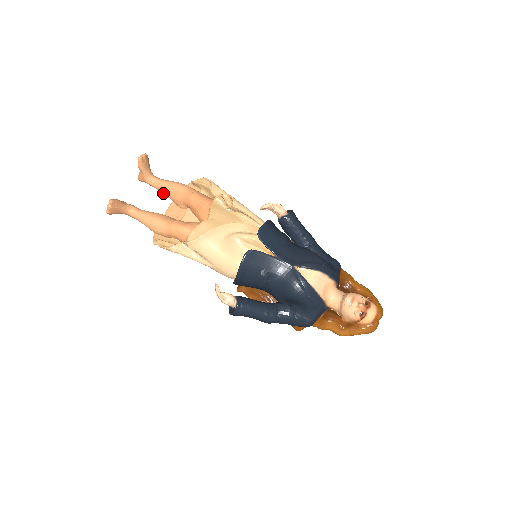
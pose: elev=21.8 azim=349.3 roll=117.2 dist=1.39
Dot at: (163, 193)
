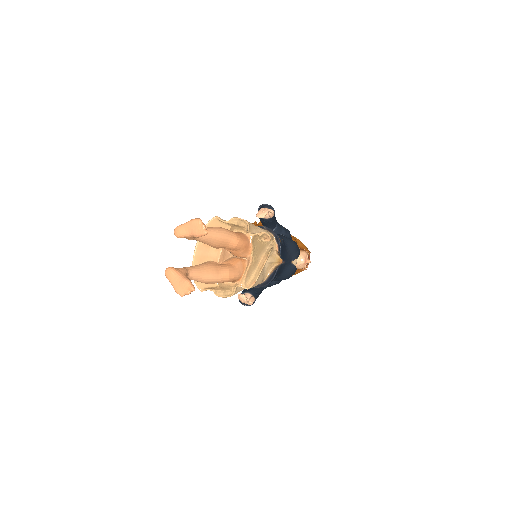
Dot at: (202, 242)
